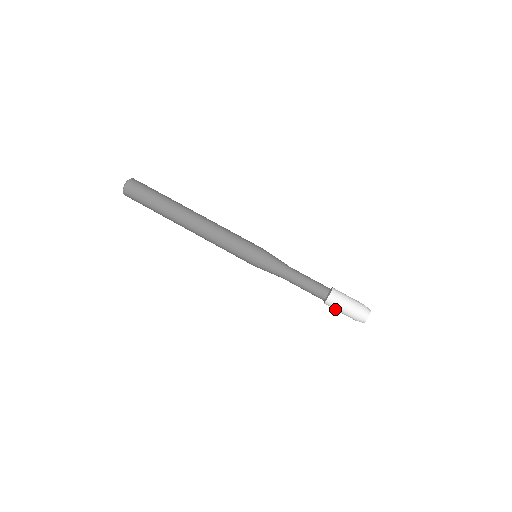
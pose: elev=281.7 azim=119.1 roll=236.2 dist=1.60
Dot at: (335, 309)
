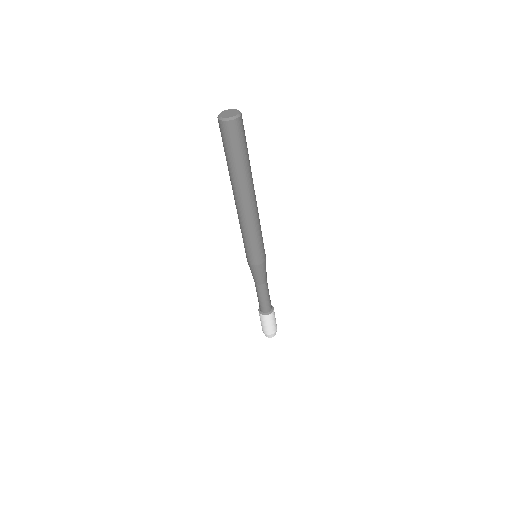
Dot at: occluded
